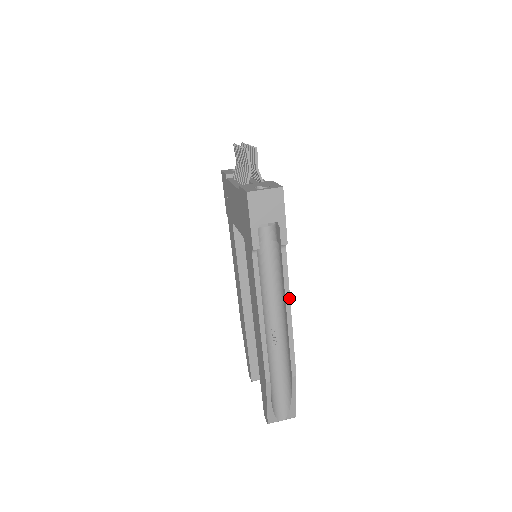
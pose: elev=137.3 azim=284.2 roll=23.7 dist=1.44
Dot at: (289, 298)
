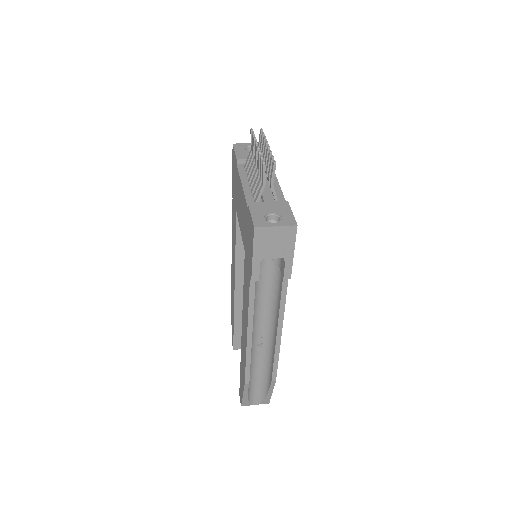
Dot at: (282, 321)
